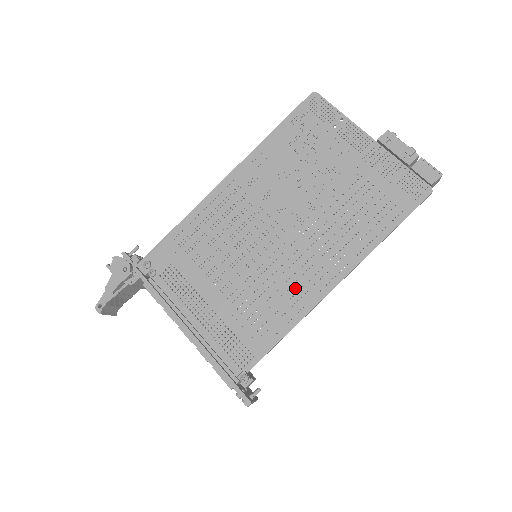
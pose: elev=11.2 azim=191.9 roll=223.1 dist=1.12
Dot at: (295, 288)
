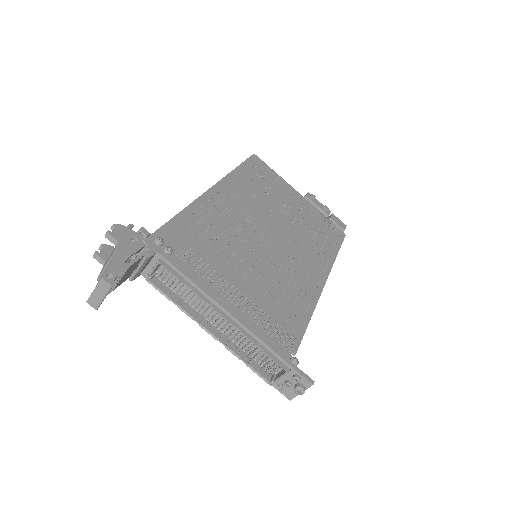
Dot at: (300, 283)
